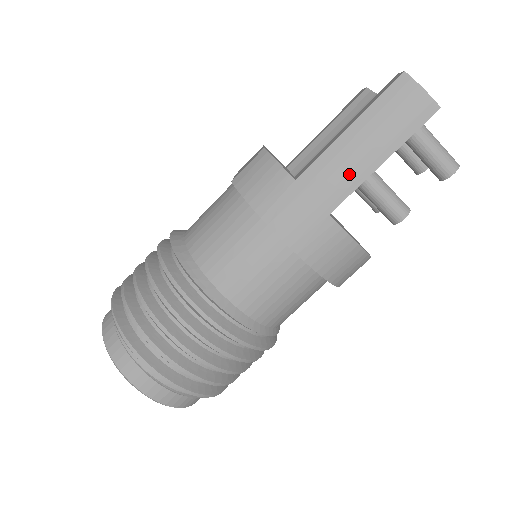
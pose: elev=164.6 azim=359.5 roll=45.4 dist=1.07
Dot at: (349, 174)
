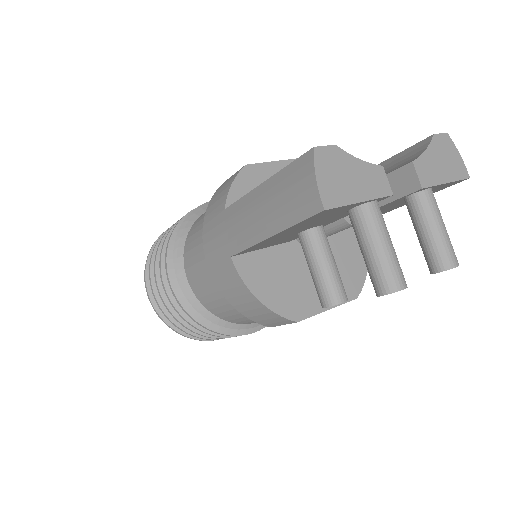
Dot at: (247, 230)
